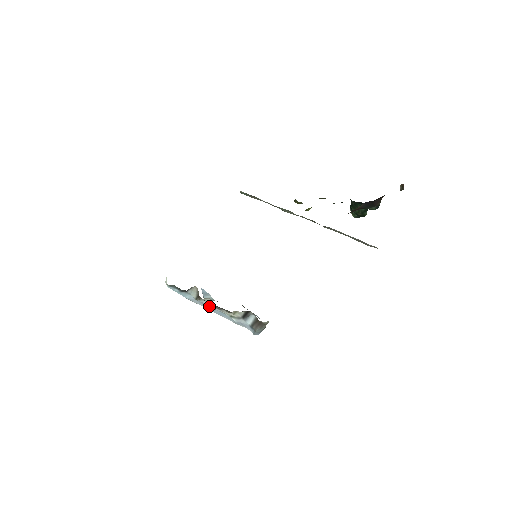
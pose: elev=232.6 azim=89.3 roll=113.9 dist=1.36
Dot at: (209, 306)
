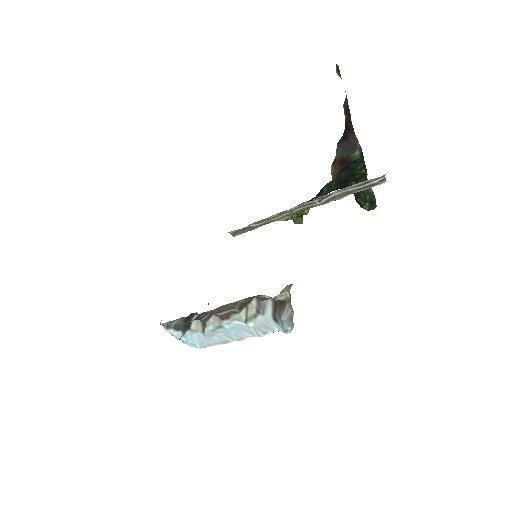
Dot at: (220, 330)
